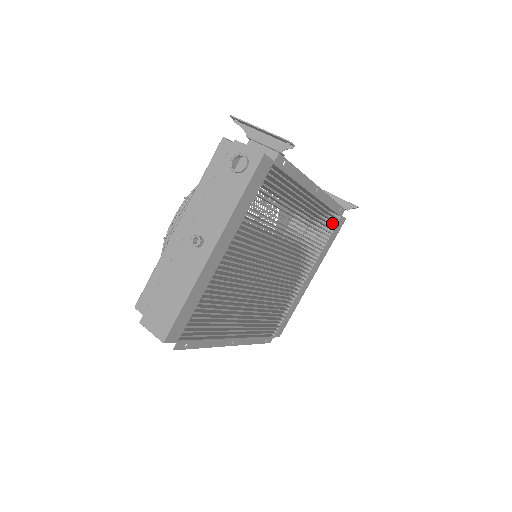
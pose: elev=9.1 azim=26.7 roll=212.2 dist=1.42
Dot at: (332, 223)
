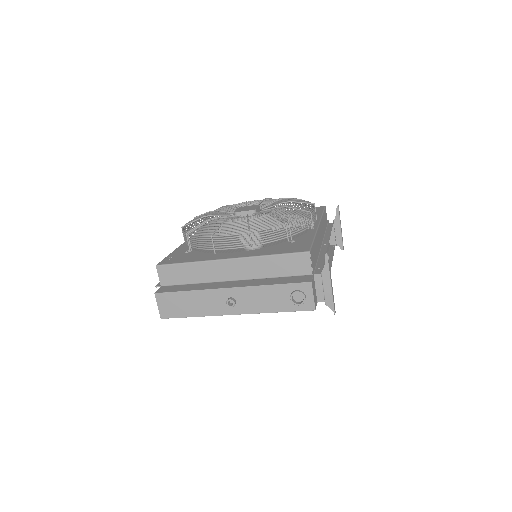
Dot at: occluded
